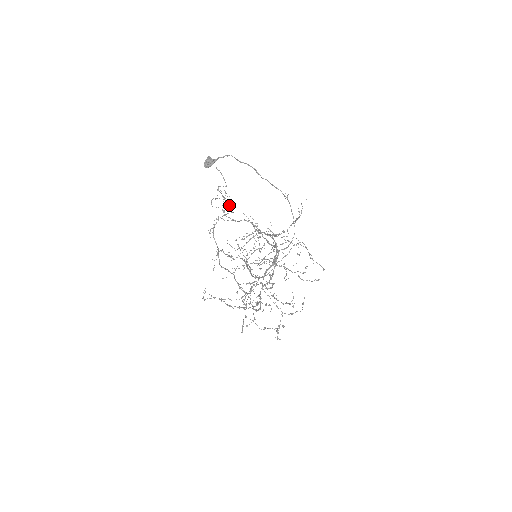
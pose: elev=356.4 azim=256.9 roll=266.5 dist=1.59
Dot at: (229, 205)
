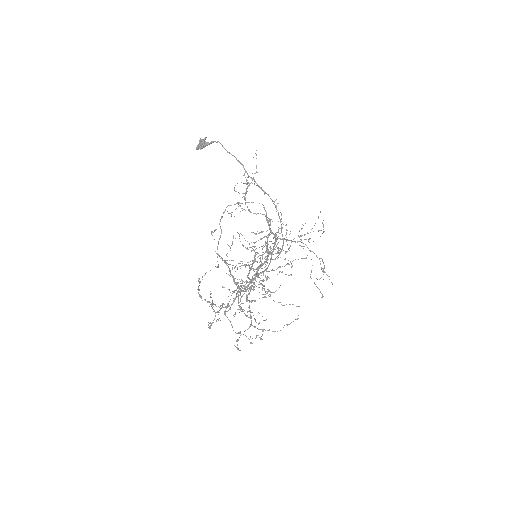
Dot at: (264, 194)
